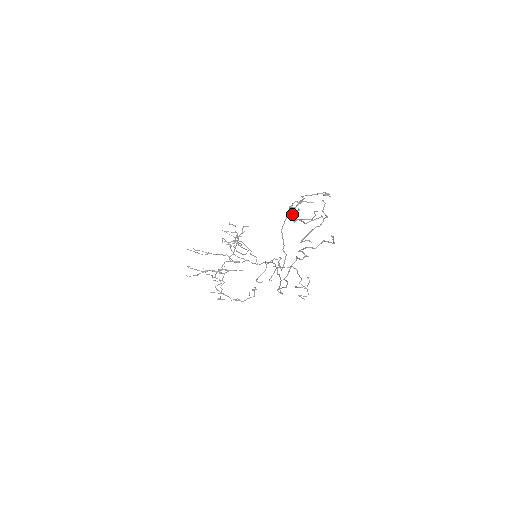
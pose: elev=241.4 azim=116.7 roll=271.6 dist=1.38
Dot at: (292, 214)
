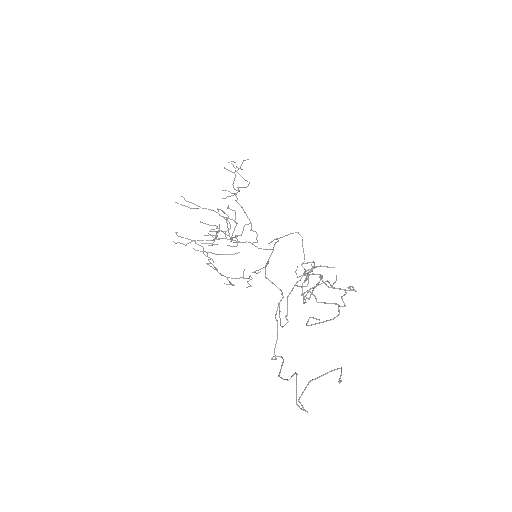
Dot at: (303, 297)
